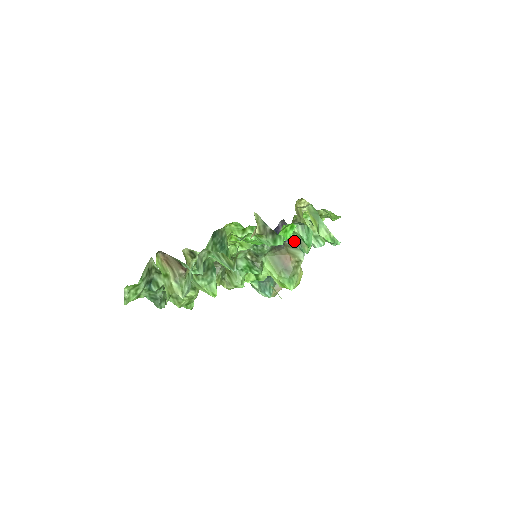
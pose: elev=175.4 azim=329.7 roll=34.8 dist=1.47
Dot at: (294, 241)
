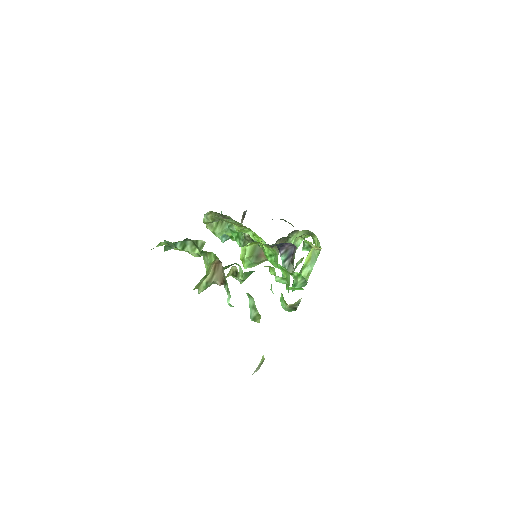
Dot at: (285, 262)
